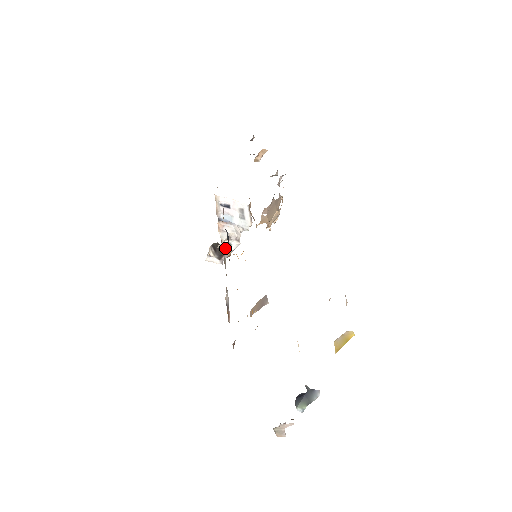
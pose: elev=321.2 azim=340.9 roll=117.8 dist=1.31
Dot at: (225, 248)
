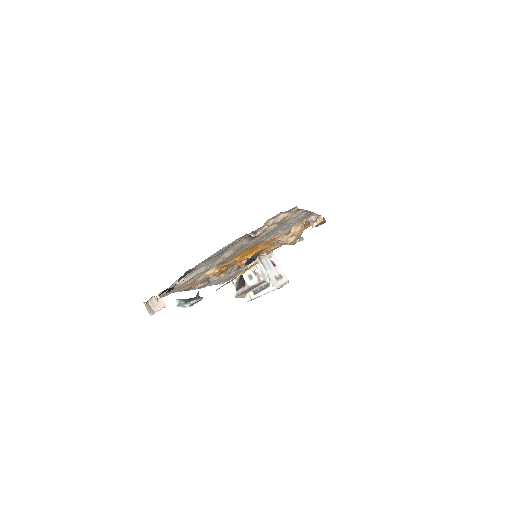
Dot at: (247, 280)
